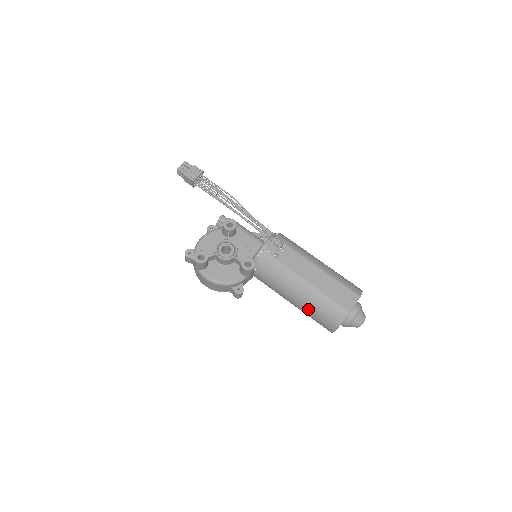
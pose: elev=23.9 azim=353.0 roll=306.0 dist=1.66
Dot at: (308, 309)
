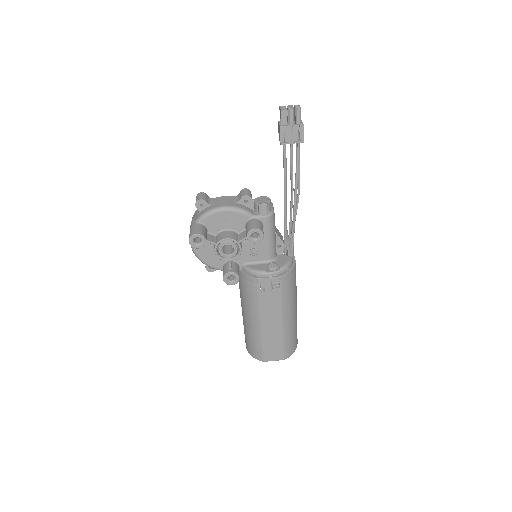
Dot at: (244, 326)
